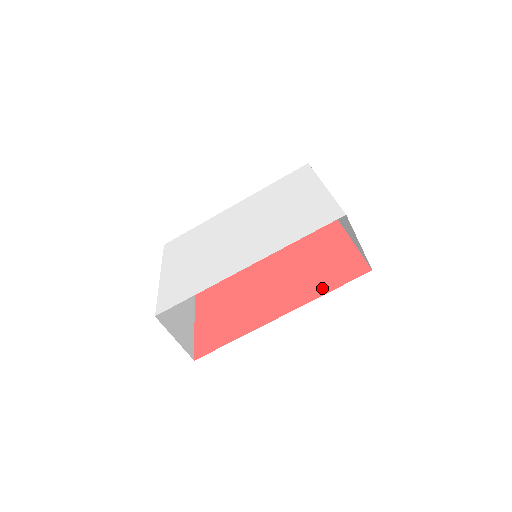
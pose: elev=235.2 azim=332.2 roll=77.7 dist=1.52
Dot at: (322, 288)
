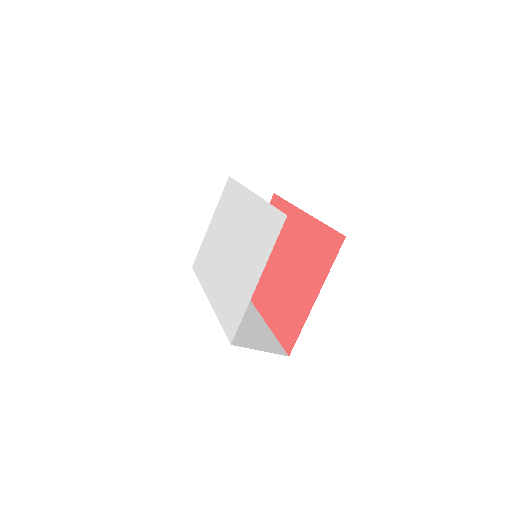
Dot at: (275, 324)
